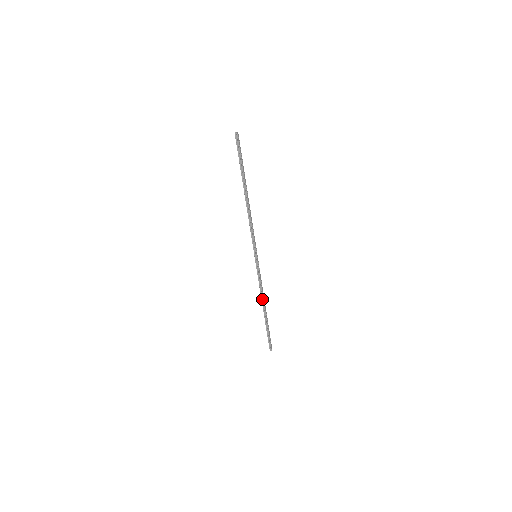
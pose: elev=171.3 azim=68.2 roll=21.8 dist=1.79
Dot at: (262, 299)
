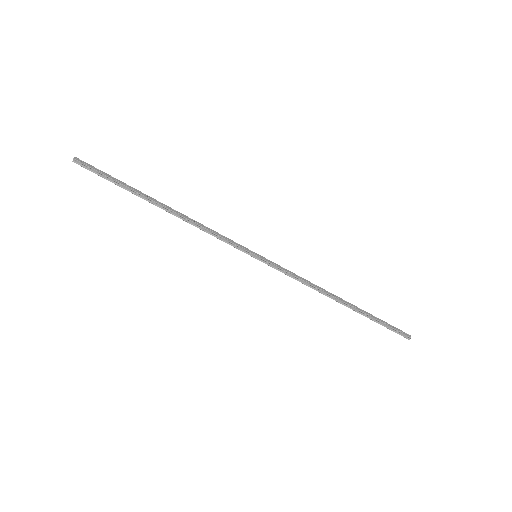
Dot at: (323, 293)
